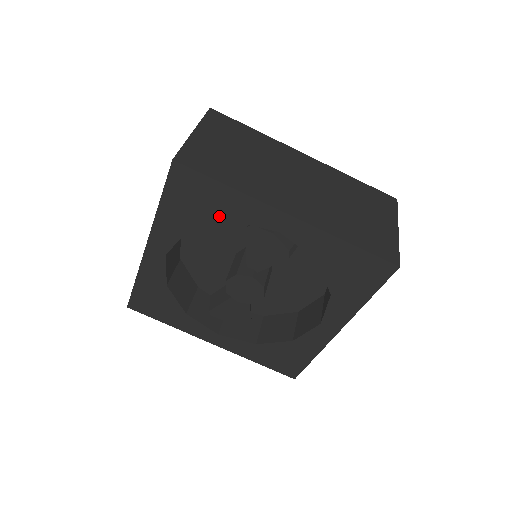
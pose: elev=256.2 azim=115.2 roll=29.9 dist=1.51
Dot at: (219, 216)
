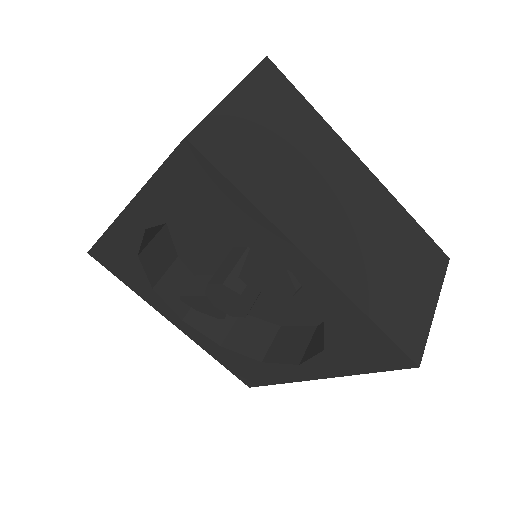
Dot at: (224, 224)
